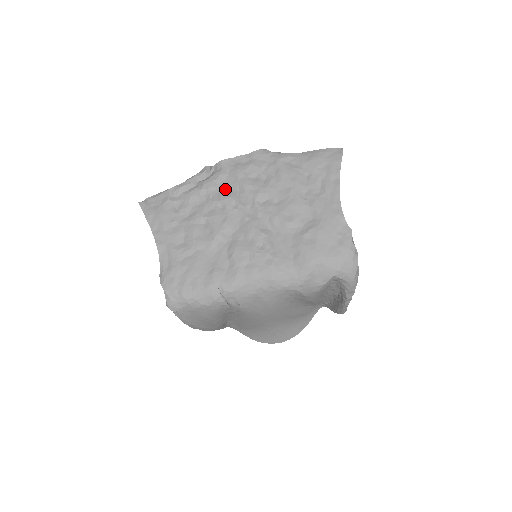
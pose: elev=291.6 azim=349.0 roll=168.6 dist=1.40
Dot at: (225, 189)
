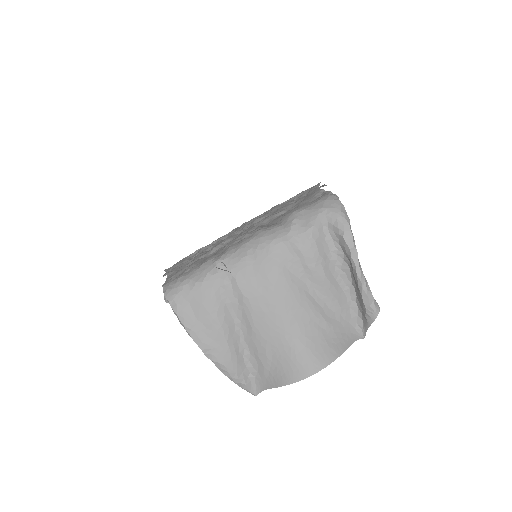
Dot at: occluded
